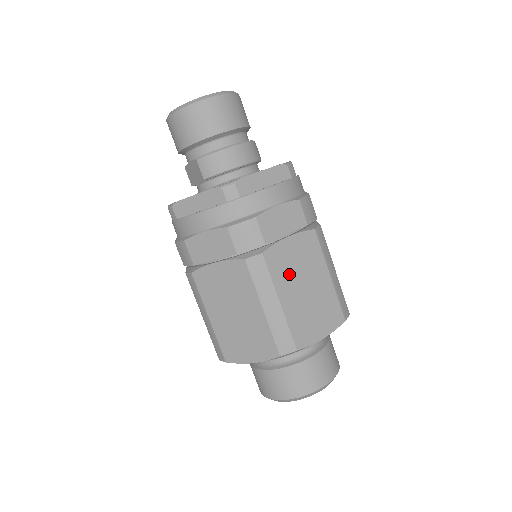
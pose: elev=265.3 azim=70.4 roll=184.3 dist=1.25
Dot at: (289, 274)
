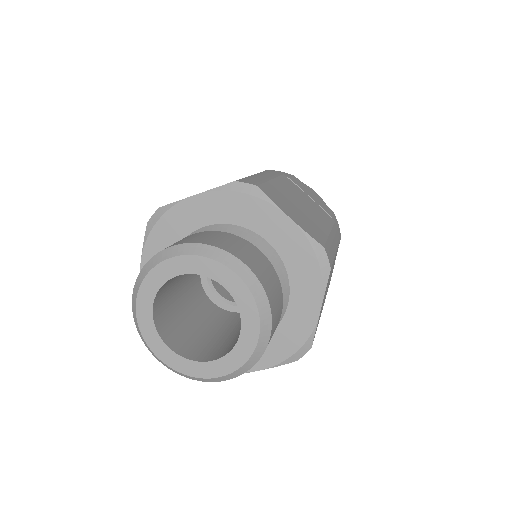
Dot at: (294, 193)
